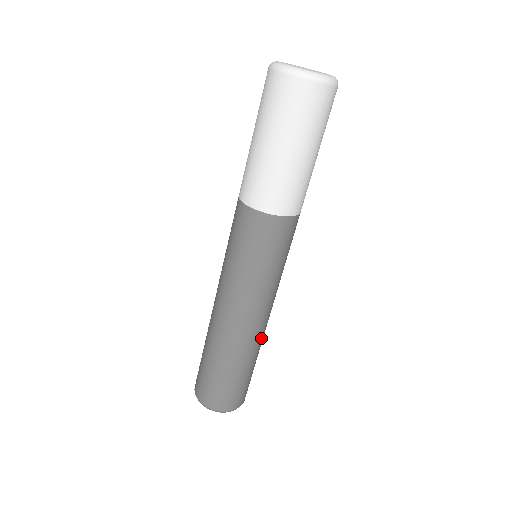
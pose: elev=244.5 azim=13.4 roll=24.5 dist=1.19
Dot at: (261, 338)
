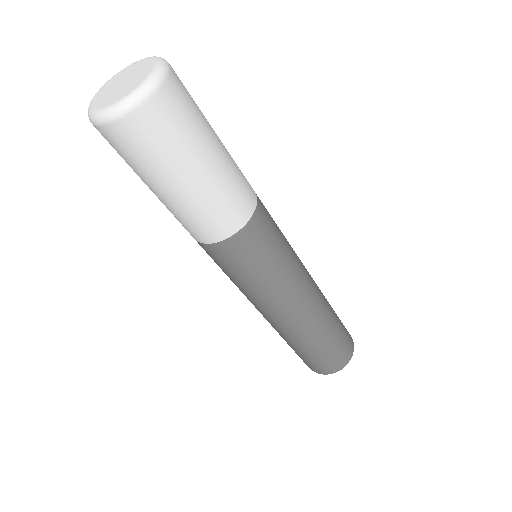
Dot at: (312, 324)
